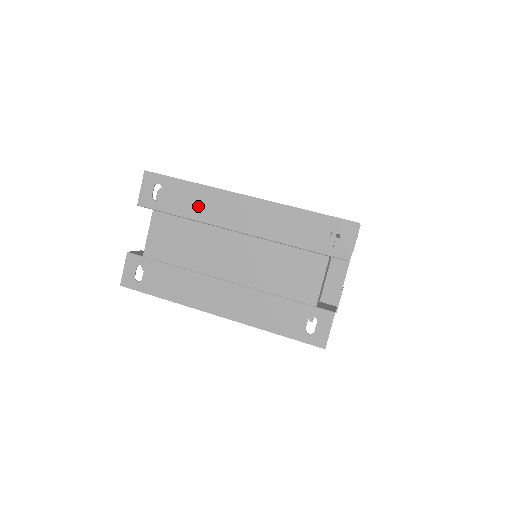
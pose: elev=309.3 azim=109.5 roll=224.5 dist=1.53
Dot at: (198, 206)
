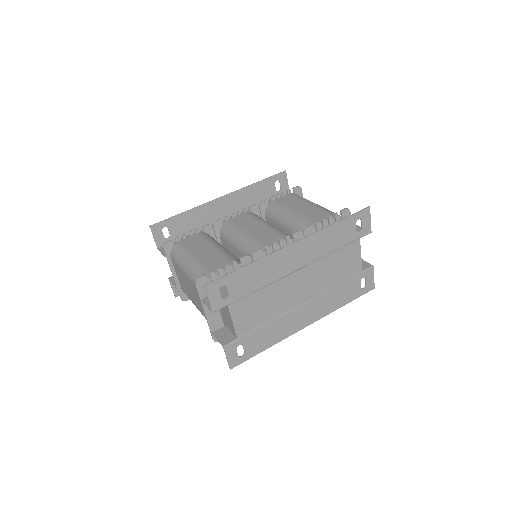
Dot at: (262, 276)
